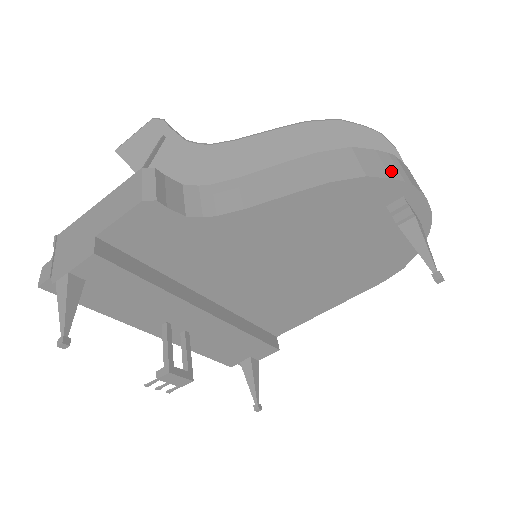
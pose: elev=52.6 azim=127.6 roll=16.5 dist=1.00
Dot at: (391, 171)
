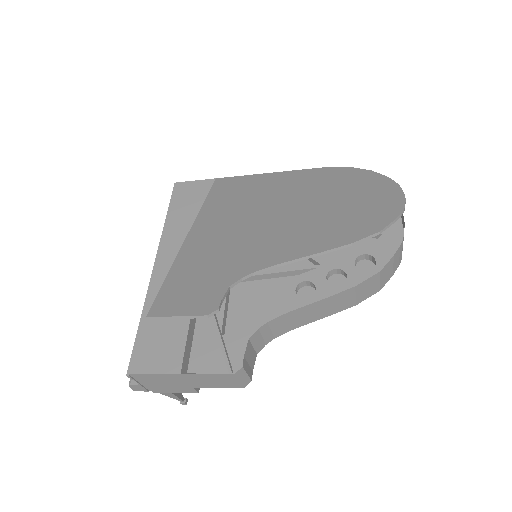
Dot at: (395, 267)
